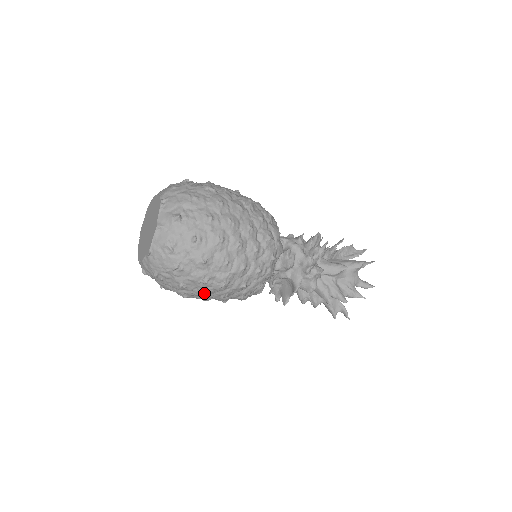
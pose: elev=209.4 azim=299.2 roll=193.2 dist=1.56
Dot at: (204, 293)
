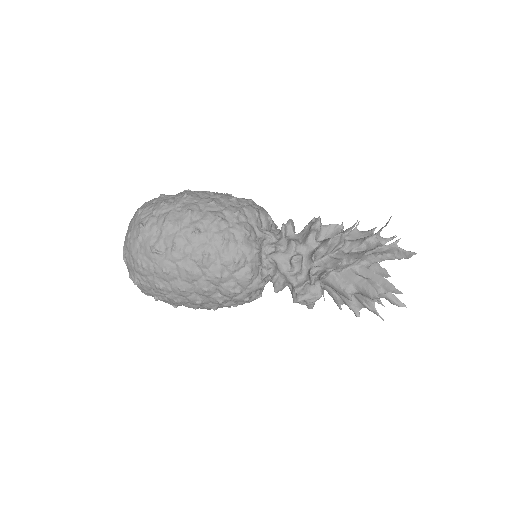
Dot at: occluded
